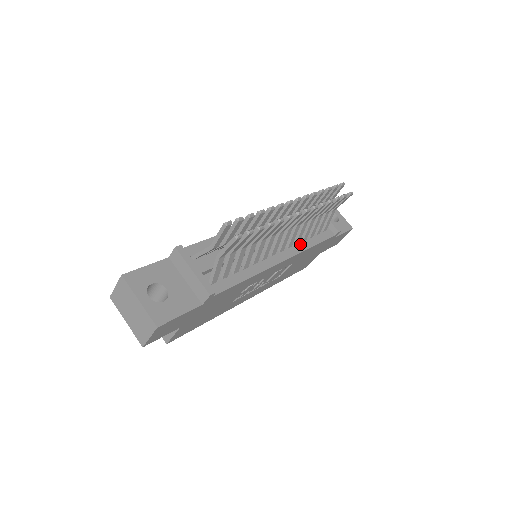
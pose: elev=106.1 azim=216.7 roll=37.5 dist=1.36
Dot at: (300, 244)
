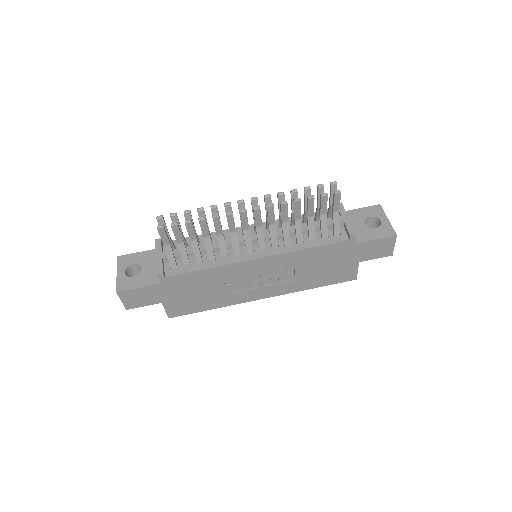
Dot at: (291, 245)
